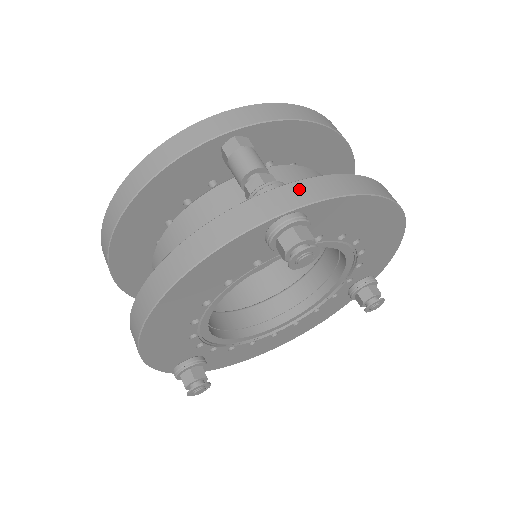
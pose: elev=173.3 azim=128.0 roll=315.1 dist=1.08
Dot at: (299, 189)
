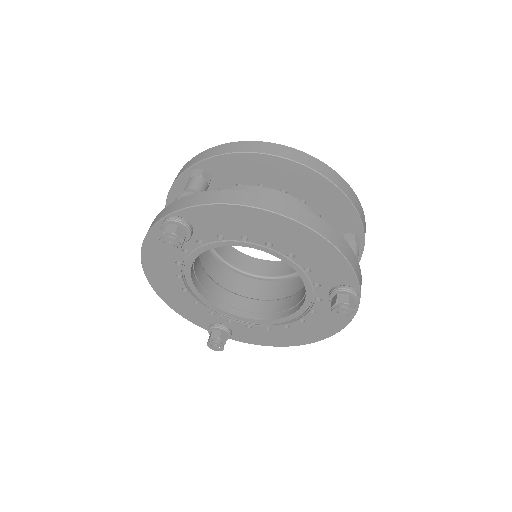
Dot at: (182, 201)
